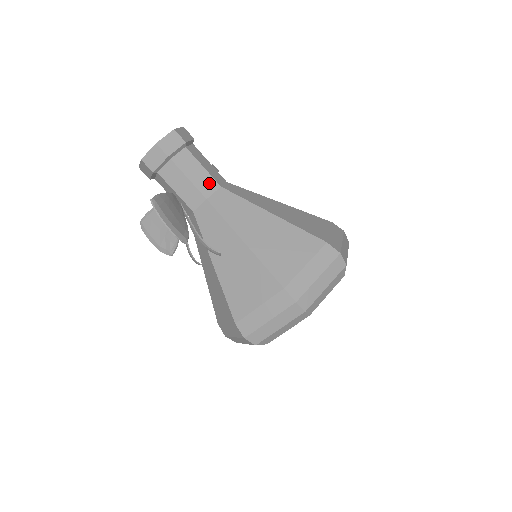
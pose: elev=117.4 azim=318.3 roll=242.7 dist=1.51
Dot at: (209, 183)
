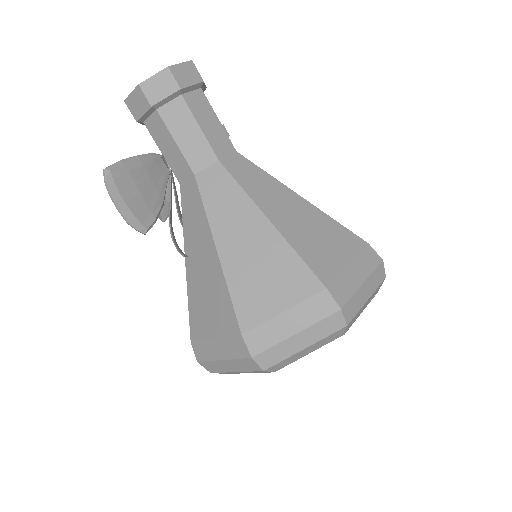
Dot at: (203, 153)
